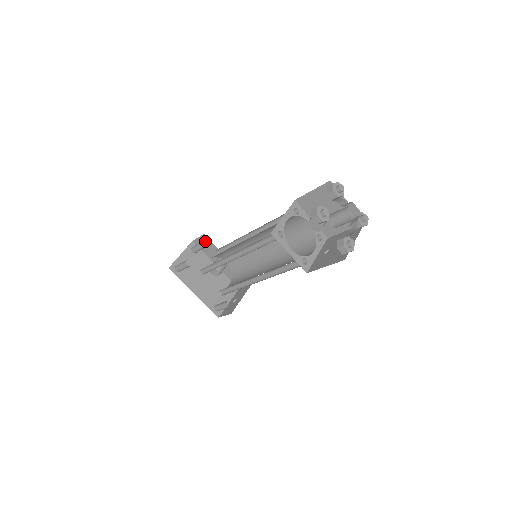
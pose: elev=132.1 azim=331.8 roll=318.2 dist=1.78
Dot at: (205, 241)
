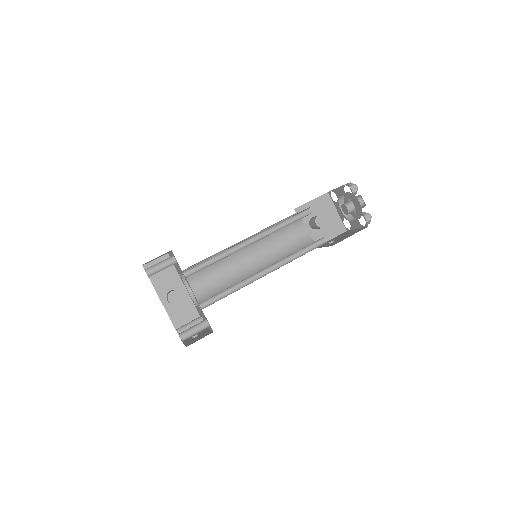
Dot at: occluded
